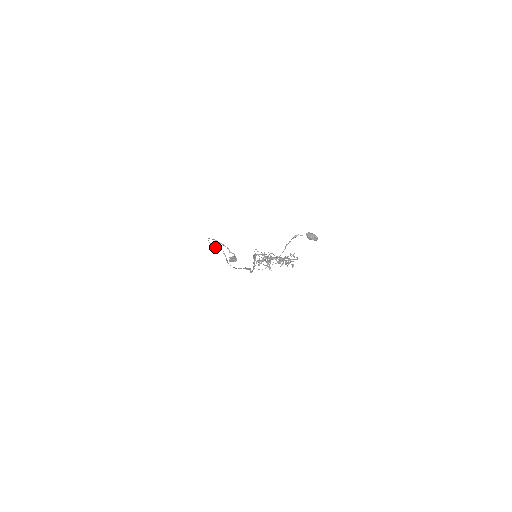
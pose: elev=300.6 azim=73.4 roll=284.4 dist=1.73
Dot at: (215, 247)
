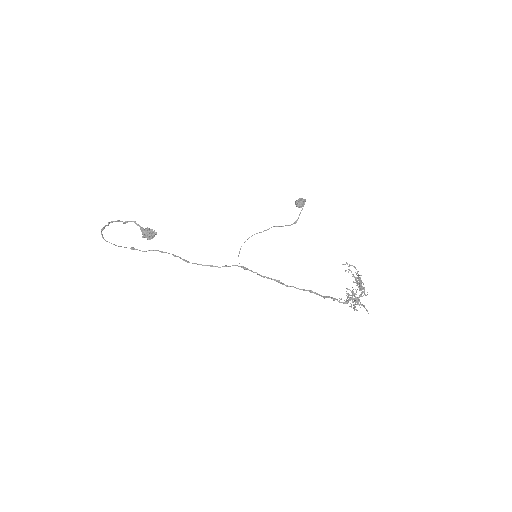
Dot at: occluded
